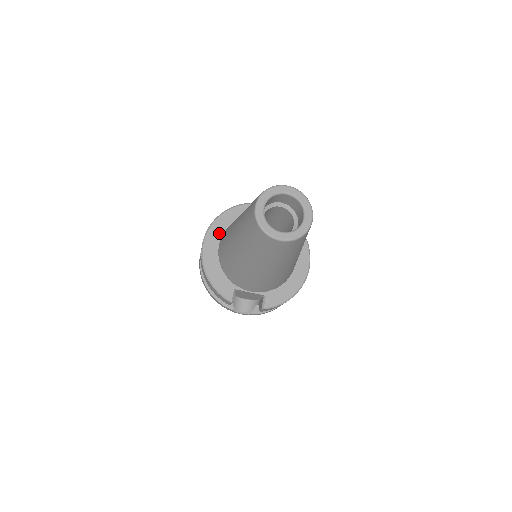
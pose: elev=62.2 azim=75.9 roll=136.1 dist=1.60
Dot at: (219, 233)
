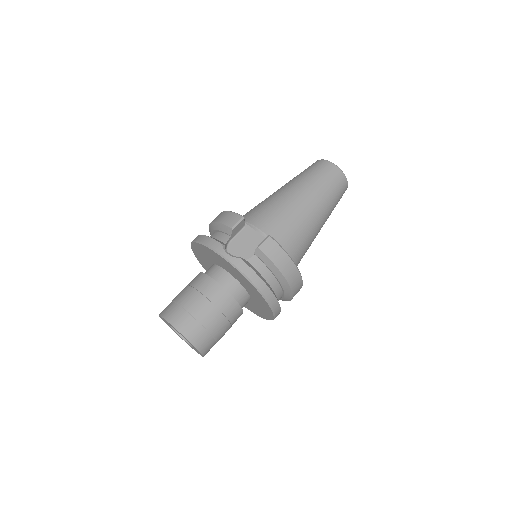
Dot at: occluded
